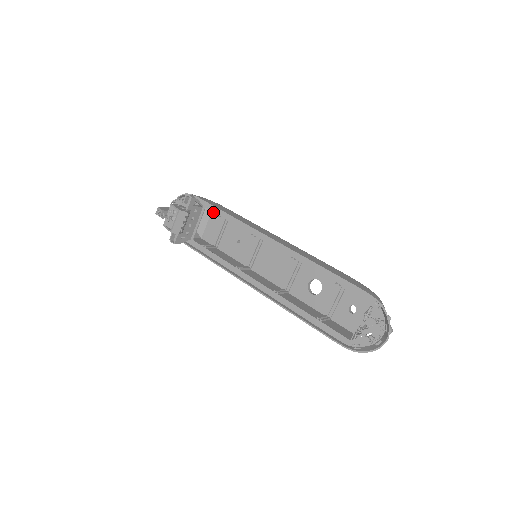
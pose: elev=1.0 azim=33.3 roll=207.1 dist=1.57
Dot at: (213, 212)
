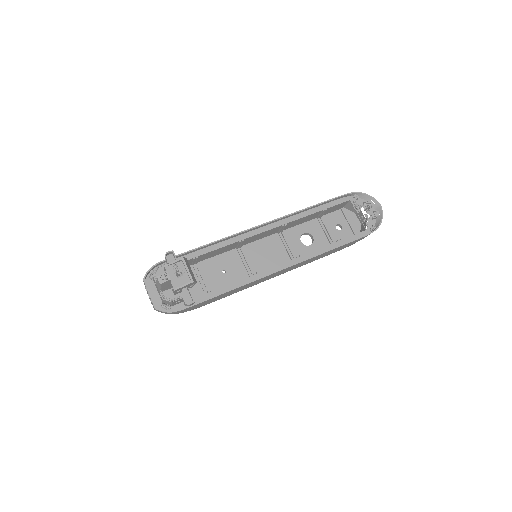
Dot at: occluded
